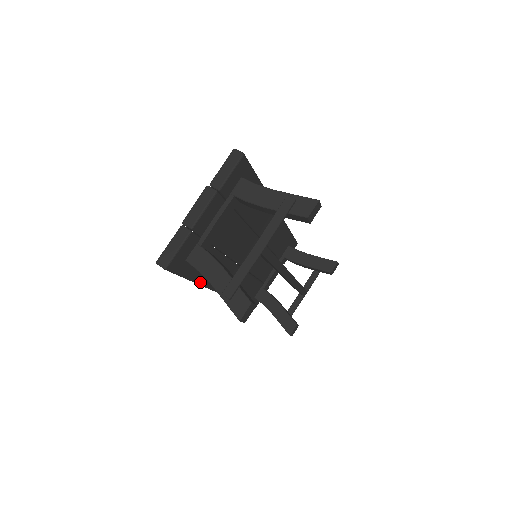
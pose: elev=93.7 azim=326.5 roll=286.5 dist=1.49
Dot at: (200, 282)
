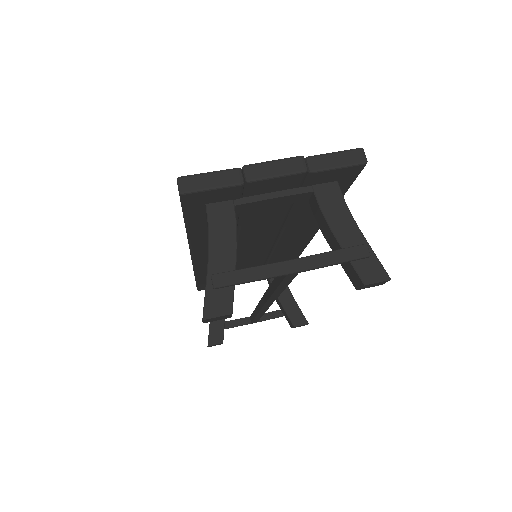
Dot at: (191, 234)
